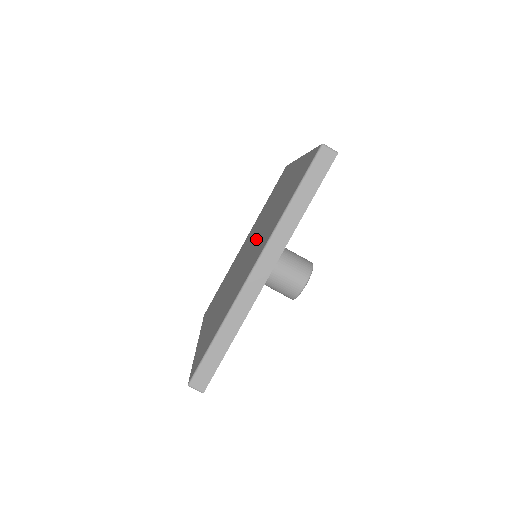
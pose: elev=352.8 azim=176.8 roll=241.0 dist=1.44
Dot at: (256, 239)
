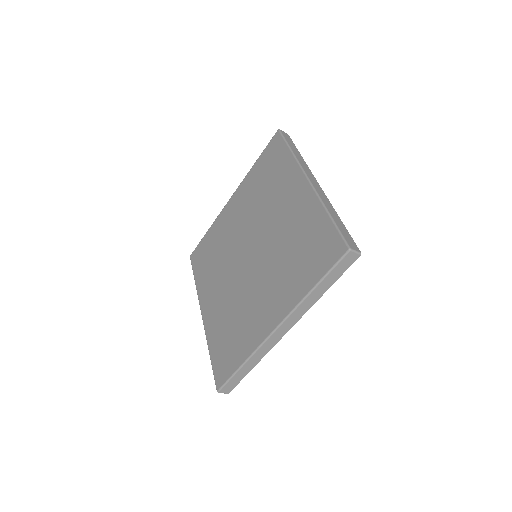
Dot at: (261, 256)
